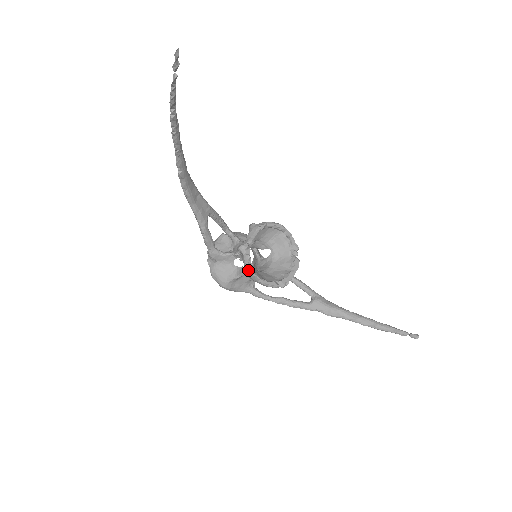
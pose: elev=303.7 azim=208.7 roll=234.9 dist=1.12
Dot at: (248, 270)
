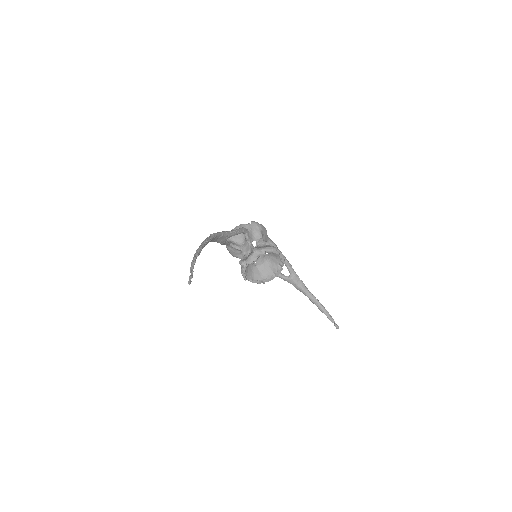
Dot at: (242, 275)
